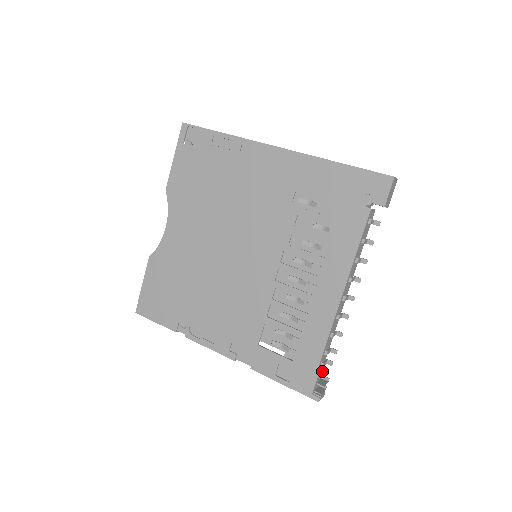
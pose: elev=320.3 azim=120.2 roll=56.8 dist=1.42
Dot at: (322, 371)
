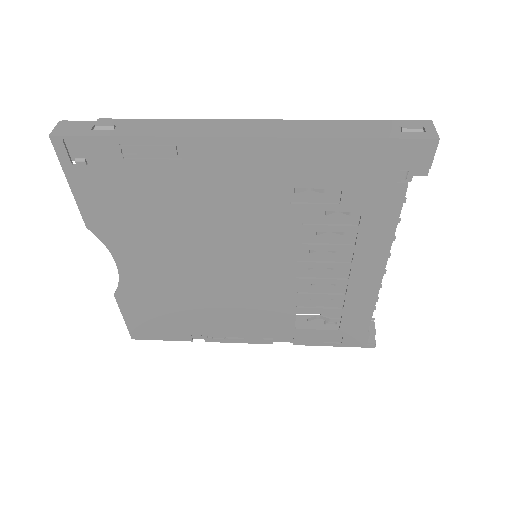
Dot at: occluded
